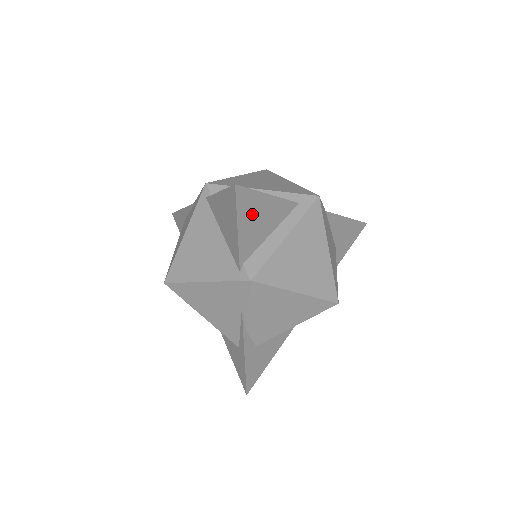
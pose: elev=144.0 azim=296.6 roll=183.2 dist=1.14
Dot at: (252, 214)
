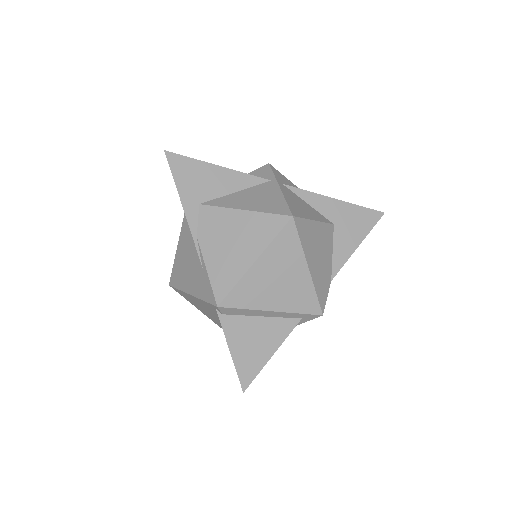
Dot at: occluded
